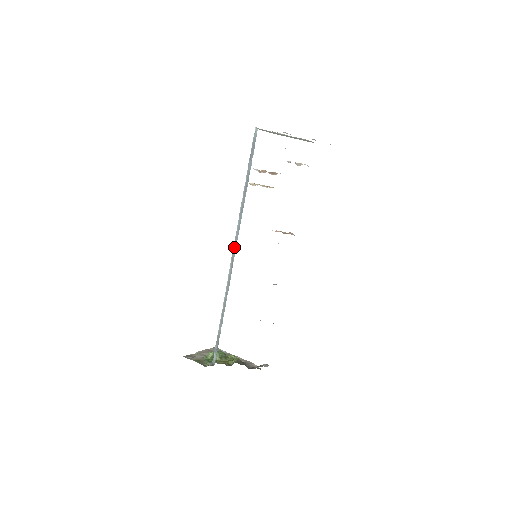
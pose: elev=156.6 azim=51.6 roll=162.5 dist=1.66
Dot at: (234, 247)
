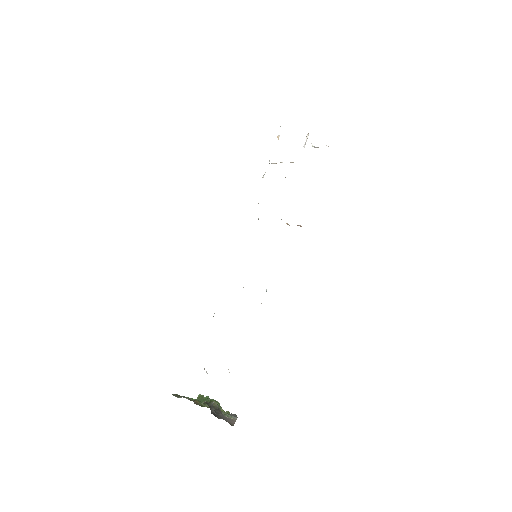
Dot at: occluded
